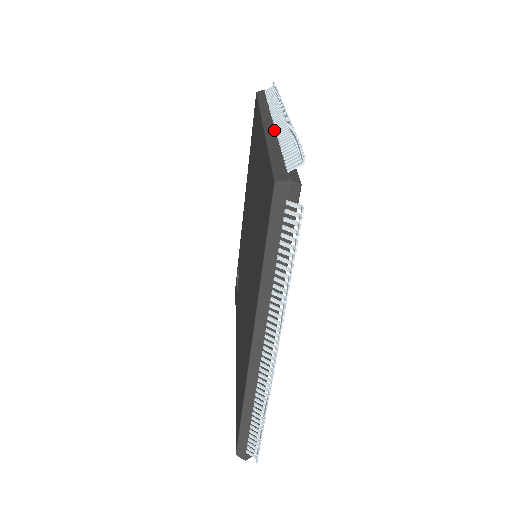
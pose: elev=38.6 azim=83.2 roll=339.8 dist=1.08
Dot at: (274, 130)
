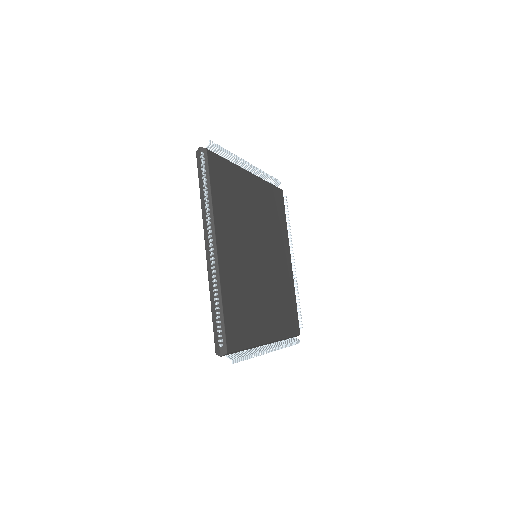
Dot at: (211, 271)
